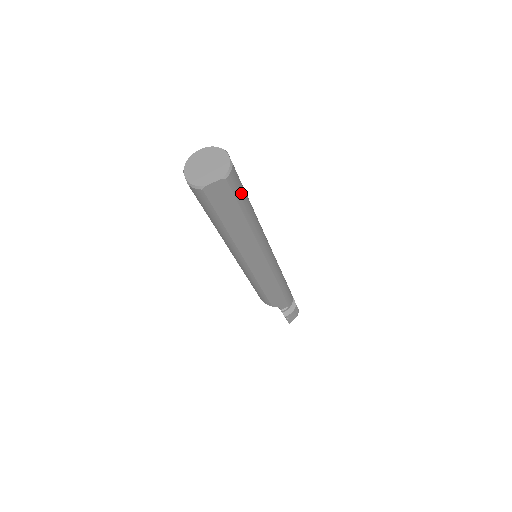
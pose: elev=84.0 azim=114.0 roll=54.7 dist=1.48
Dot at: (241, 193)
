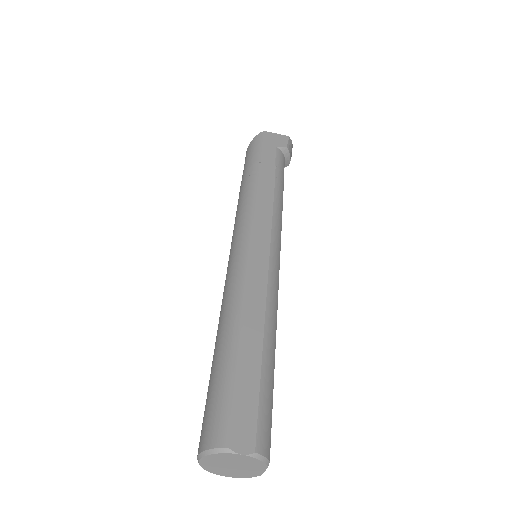
Dot at: (266, 403)
